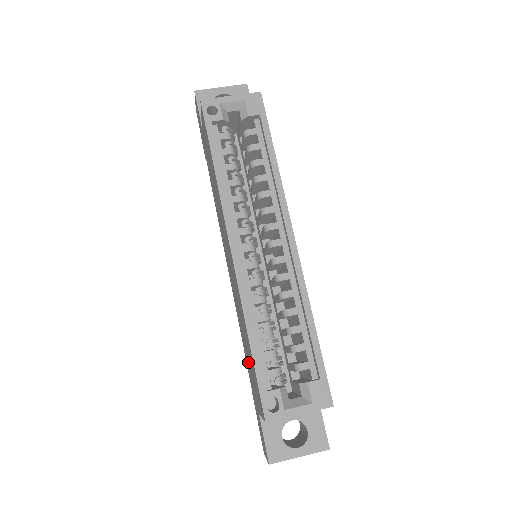
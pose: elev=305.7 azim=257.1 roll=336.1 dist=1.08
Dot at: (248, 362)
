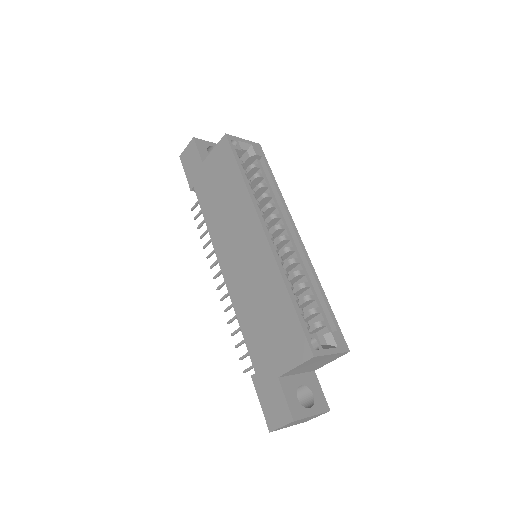
Dot at: (262, 336)
